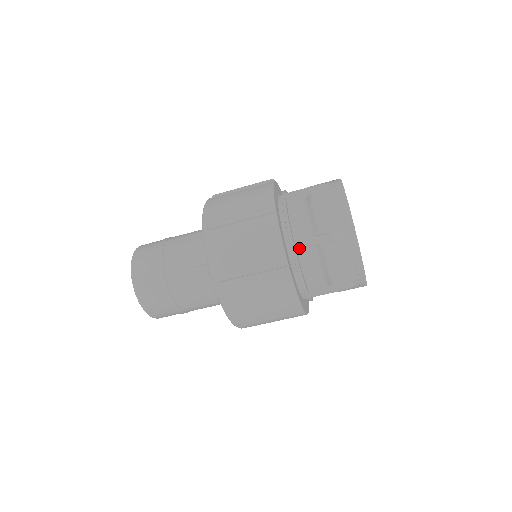
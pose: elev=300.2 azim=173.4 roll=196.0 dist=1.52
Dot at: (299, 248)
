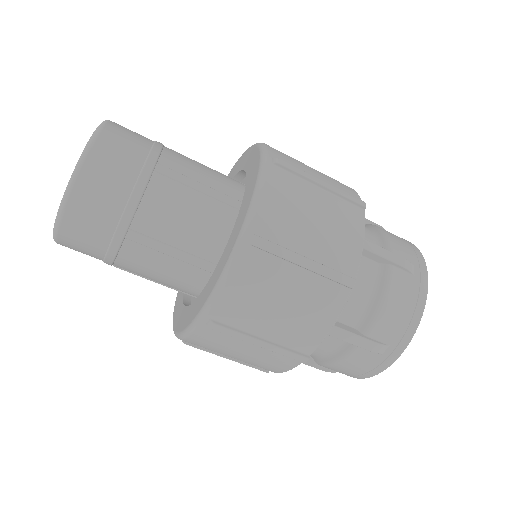
Dot at: (333, 336)
